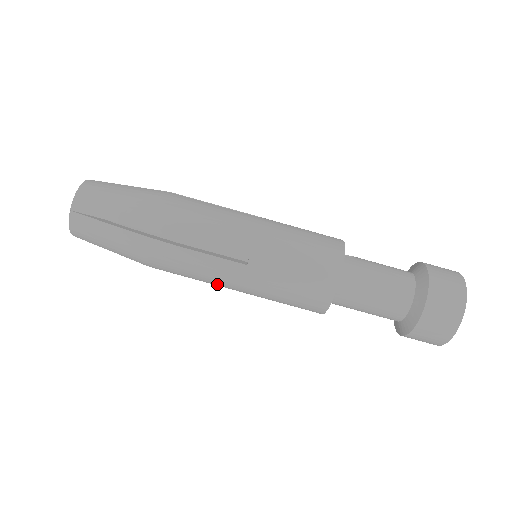
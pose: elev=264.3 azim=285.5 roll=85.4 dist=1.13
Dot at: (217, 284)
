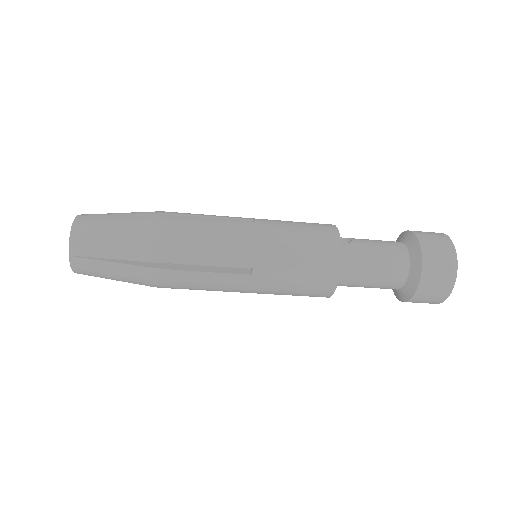
Dot at: (225, 291)
